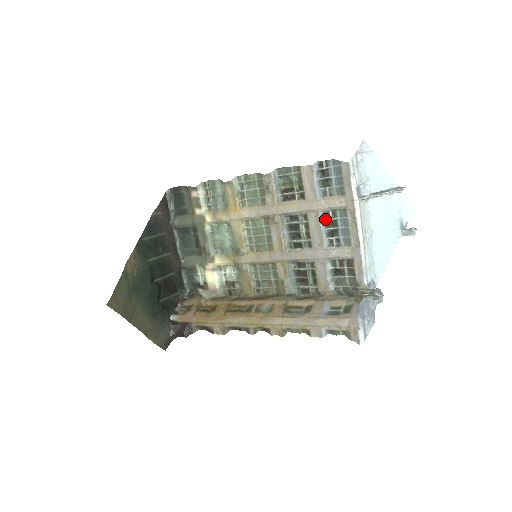
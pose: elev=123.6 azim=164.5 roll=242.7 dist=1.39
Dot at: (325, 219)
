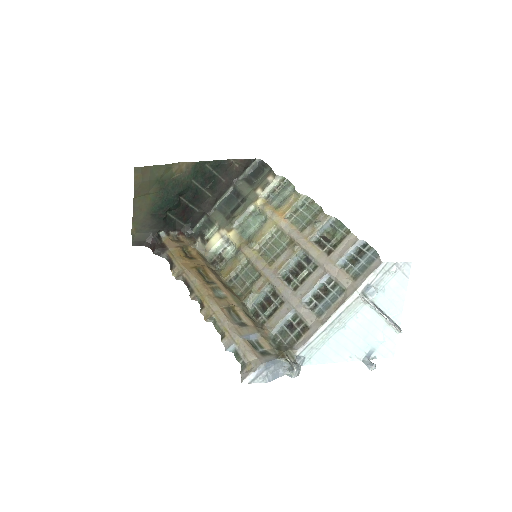
Dot at: (325, 283)
